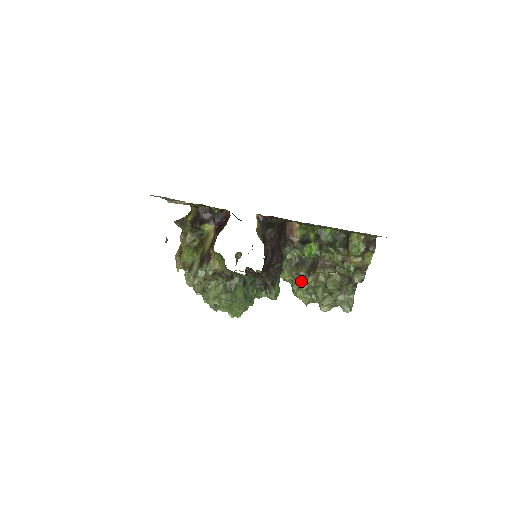
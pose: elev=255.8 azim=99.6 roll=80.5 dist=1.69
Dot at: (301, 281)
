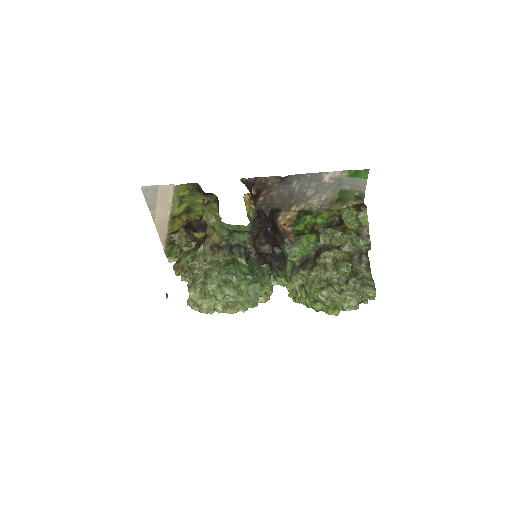
Dot at: (310, 271)
